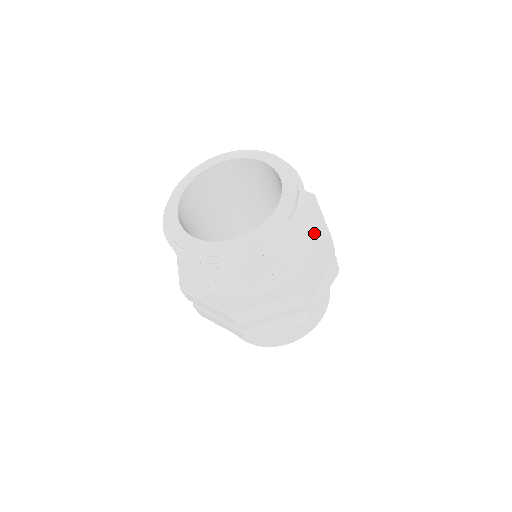
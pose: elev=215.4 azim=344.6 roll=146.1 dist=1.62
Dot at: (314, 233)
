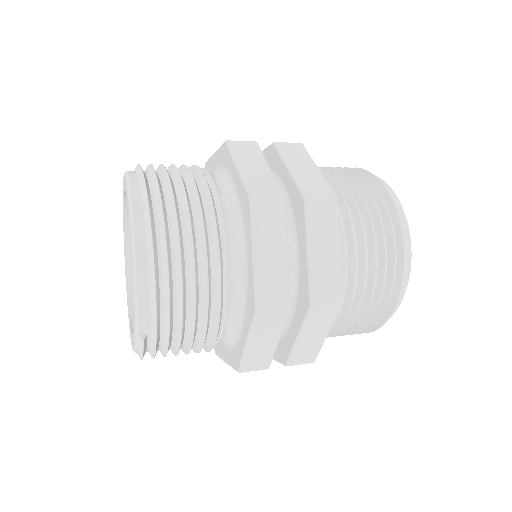
Dot at: (246, 285)
